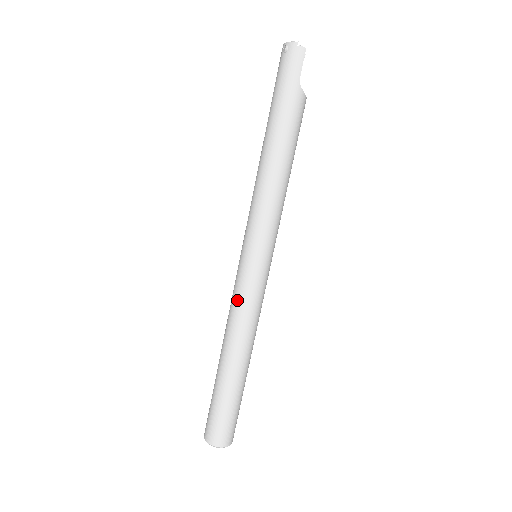
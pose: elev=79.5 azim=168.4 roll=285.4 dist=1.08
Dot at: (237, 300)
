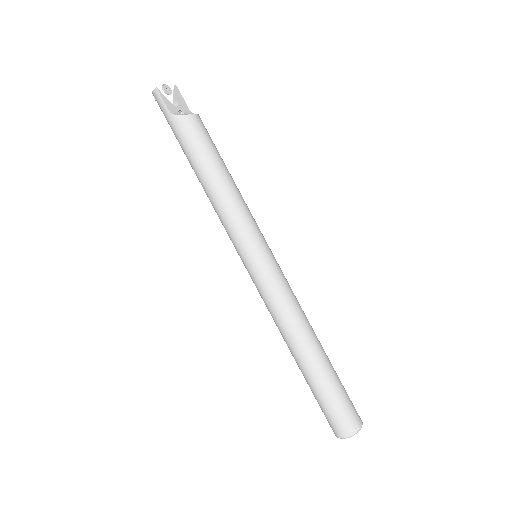
Dot at: occluded
